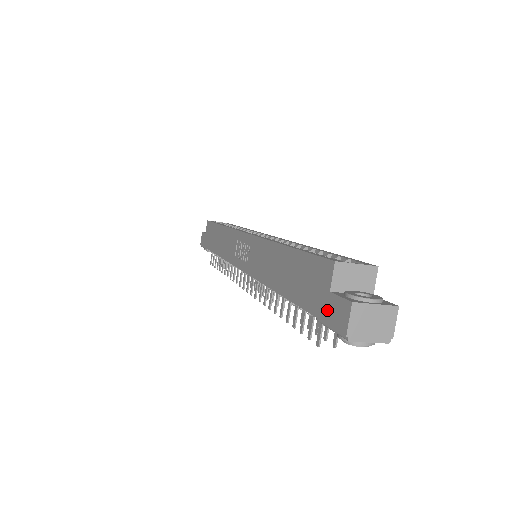
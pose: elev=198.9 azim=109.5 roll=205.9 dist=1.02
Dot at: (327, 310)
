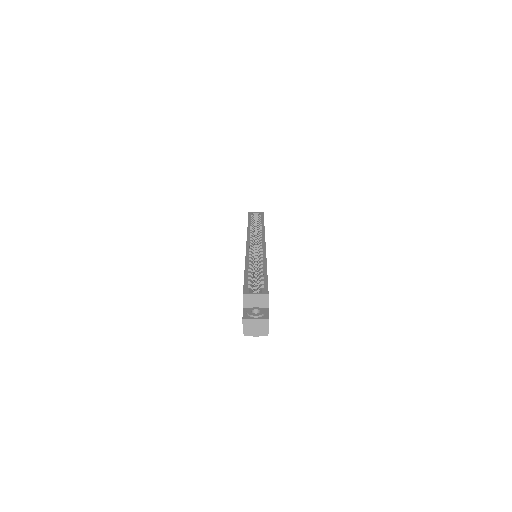
Dot at: occluded
